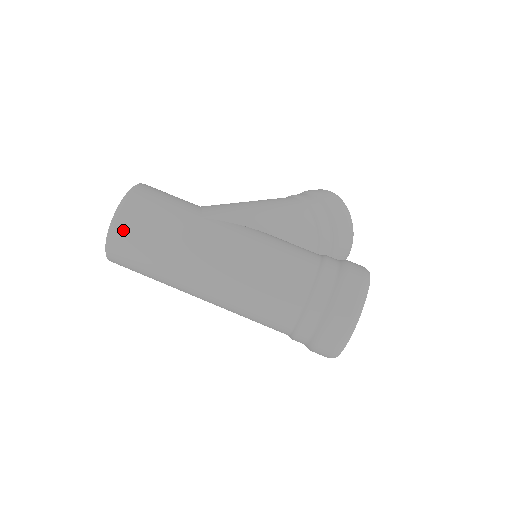
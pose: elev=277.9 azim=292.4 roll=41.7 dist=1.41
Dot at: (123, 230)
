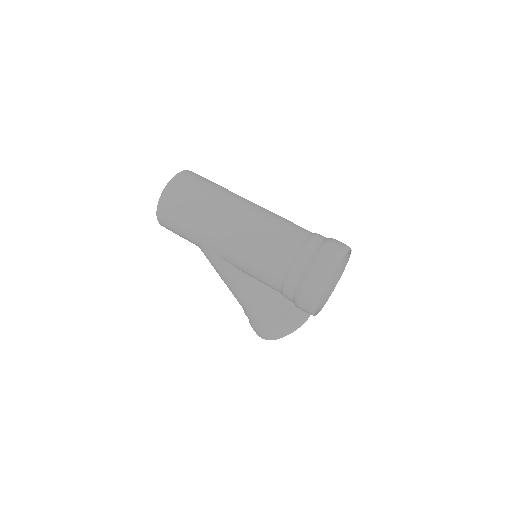
Dot at: (195, 174)
